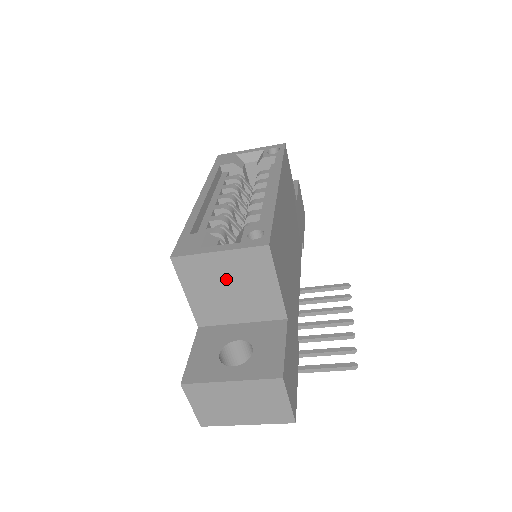
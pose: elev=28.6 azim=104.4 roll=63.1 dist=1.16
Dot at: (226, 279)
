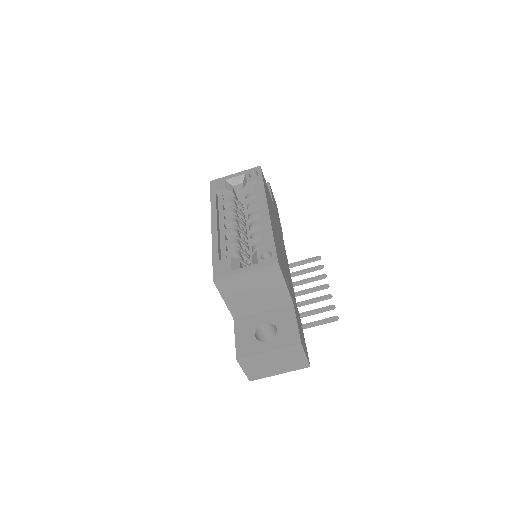
Dot at: (251, 287)
